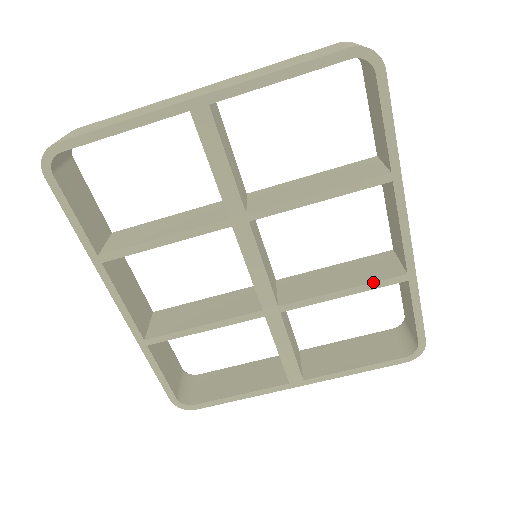
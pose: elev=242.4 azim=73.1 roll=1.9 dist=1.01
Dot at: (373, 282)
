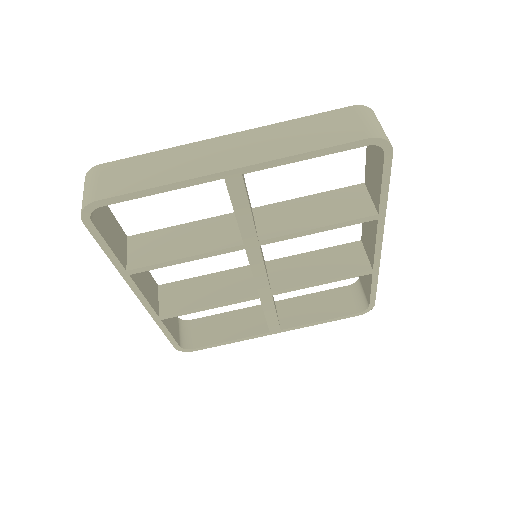
Dot at: (347, 276)
